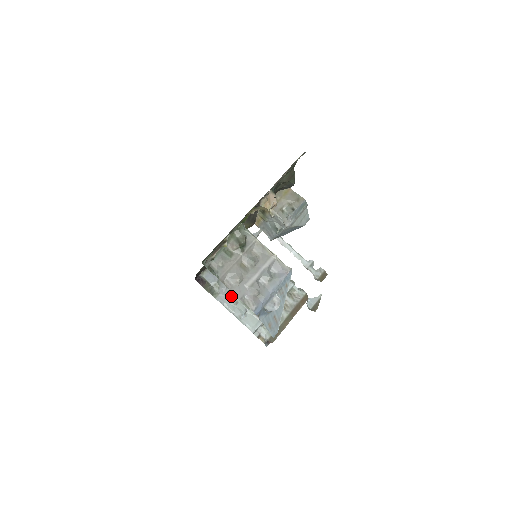
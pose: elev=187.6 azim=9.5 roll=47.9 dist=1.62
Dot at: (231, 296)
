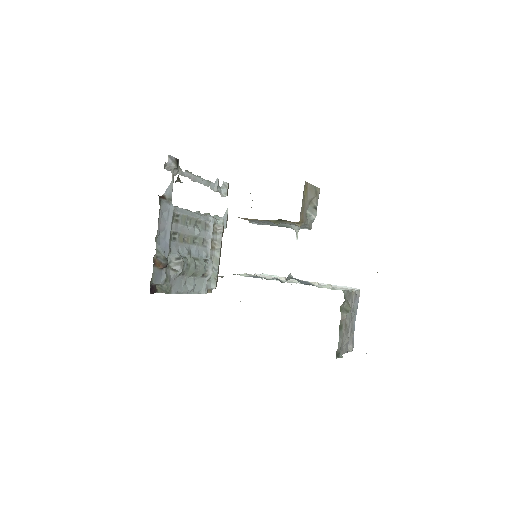
Dot at: (180, 278)
